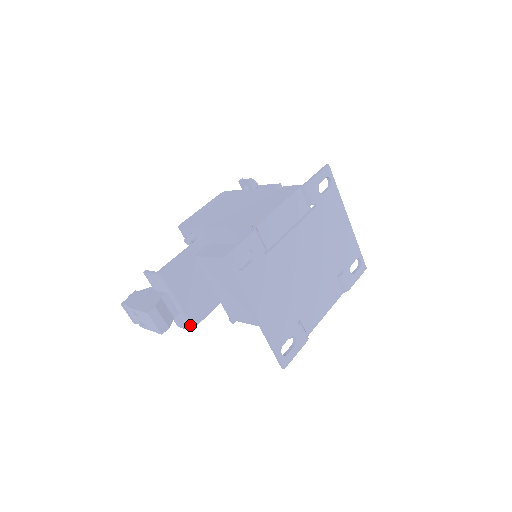
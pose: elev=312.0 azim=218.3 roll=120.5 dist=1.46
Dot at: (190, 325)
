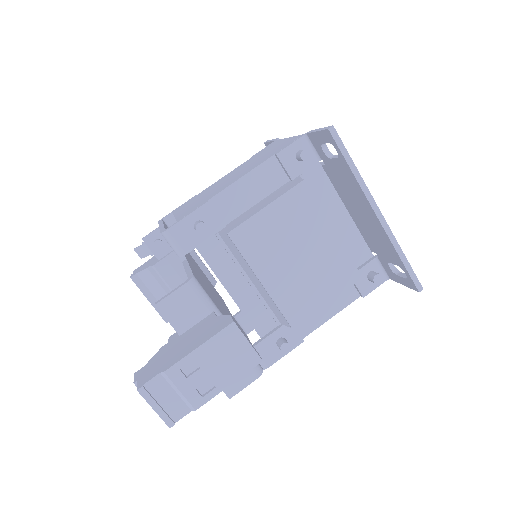
Dot at: (257, 365)
